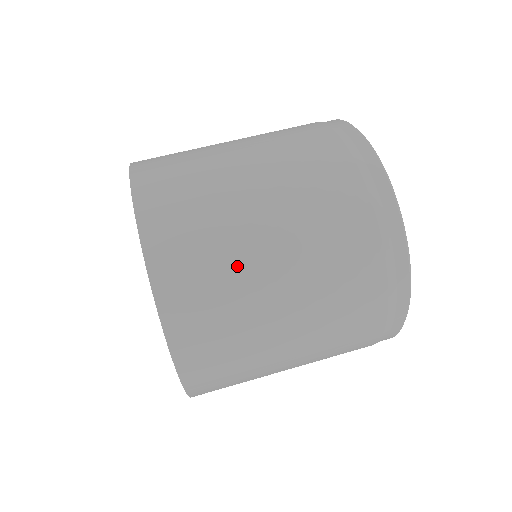
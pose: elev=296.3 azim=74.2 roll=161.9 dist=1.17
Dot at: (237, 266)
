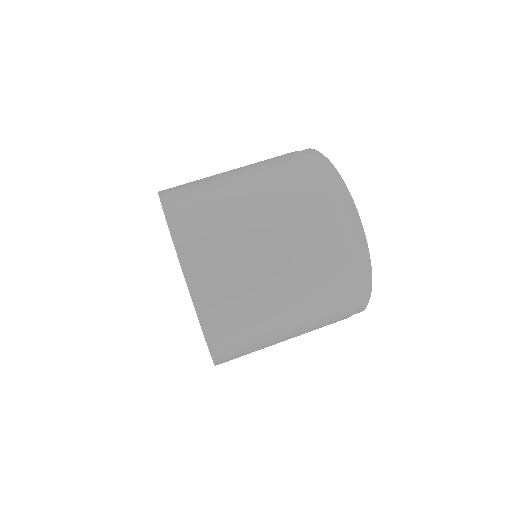
Dot at: (249, 273)
